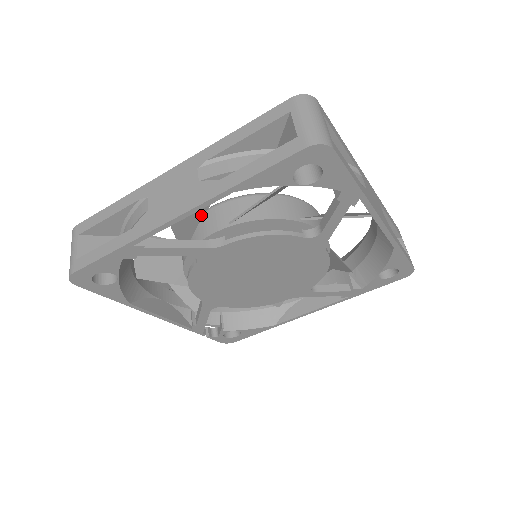
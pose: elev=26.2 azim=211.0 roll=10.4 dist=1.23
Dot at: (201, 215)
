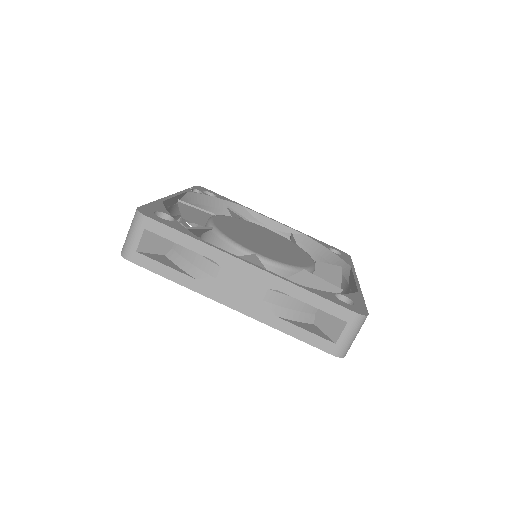
Dot at: (244, 259)
